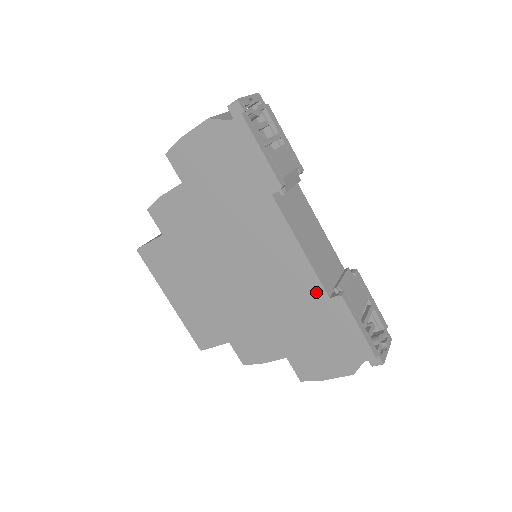
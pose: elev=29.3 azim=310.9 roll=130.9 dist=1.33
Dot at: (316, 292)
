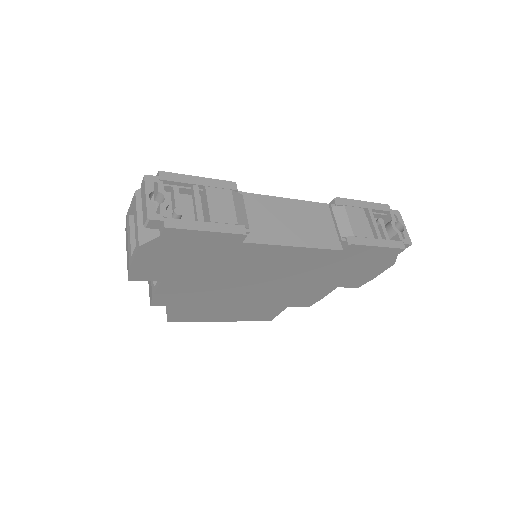
Dot at: (330, 255)
